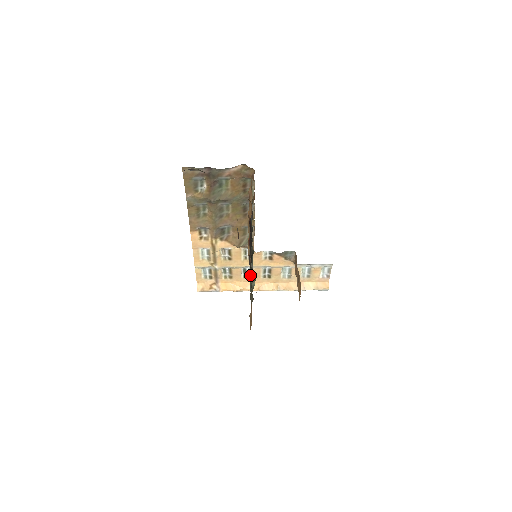
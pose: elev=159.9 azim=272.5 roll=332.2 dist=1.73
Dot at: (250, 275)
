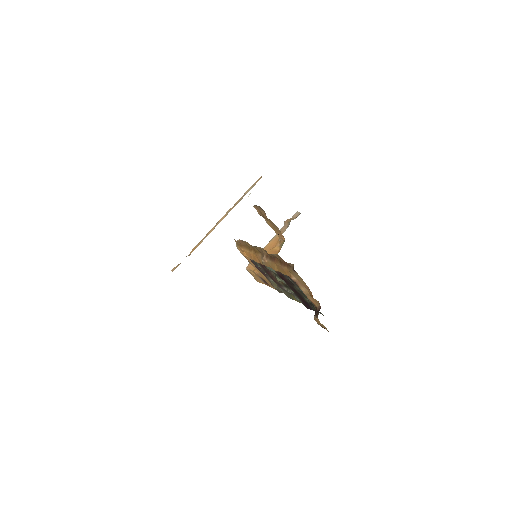
Dot at: occluded
